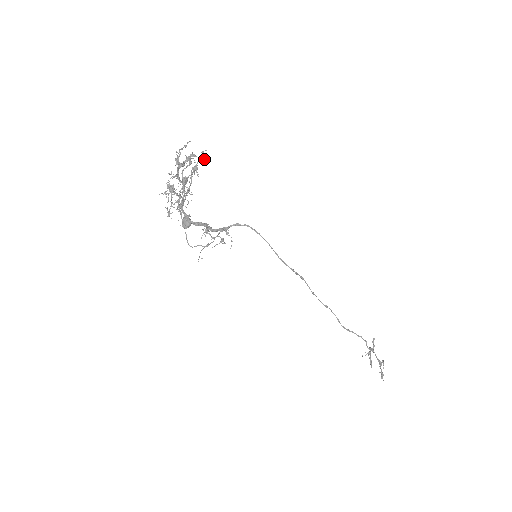
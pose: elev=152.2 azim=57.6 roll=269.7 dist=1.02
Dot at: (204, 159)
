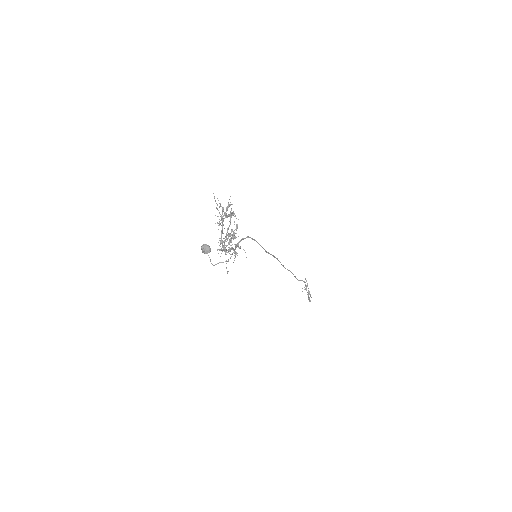
Dot at: (232, 204)
